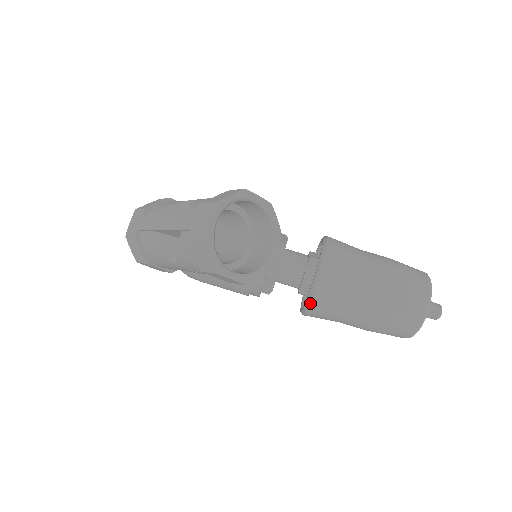
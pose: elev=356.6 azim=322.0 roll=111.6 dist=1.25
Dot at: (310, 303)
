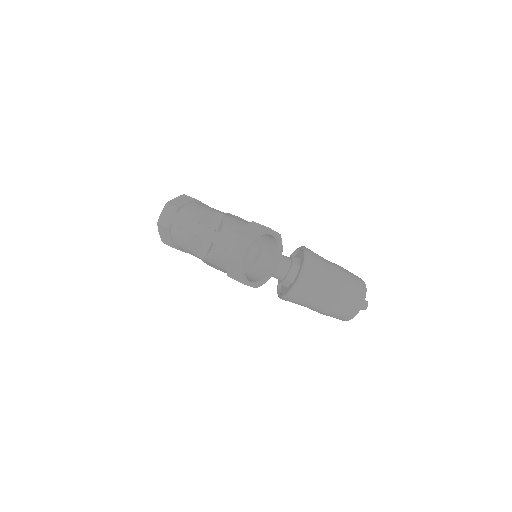
Dot at: (289, 296)
